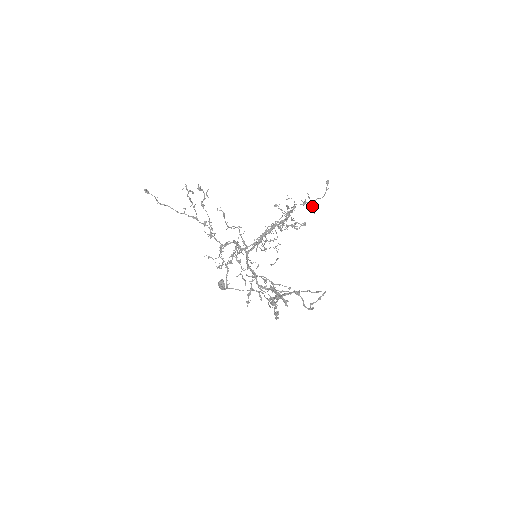
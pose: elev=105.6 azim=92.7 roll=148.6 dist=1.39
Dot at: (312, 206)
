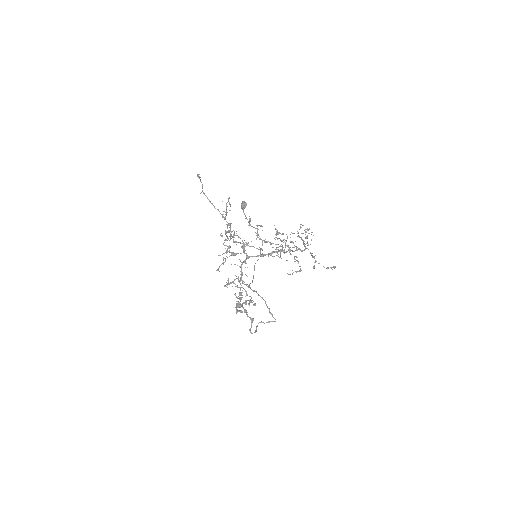
Dot at: (314, 266)
